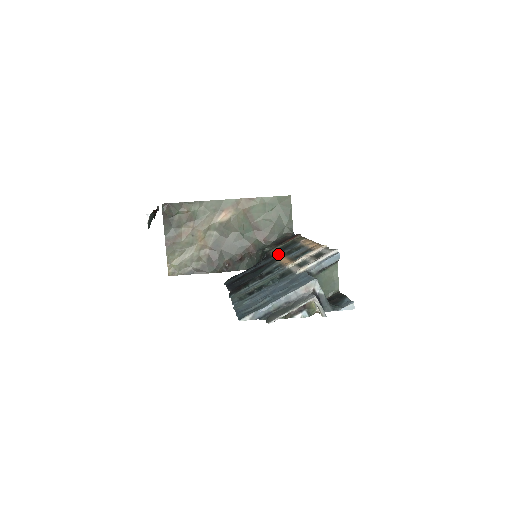
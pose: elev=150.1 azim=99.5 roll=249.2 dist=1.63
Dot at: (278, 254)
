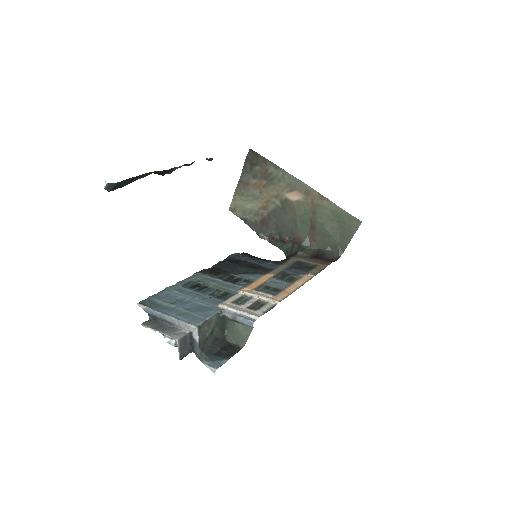
Dot at: (281, 268)
